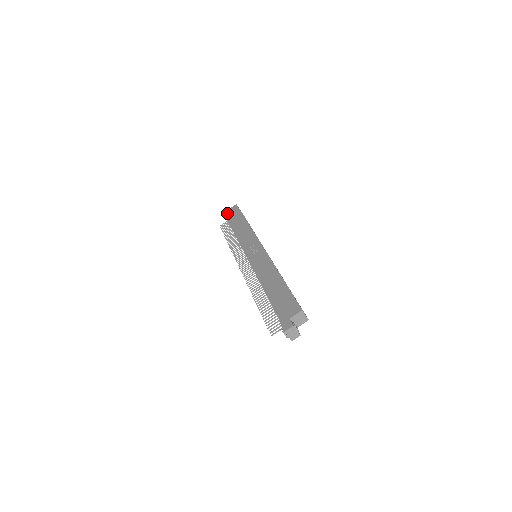
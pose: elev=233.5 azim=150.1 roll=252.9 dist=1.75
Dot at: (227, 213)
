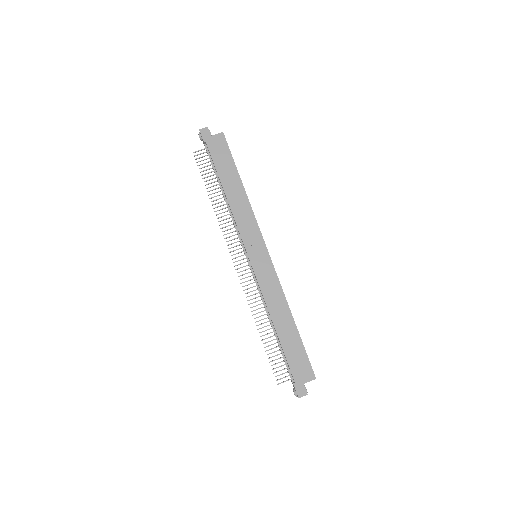
Dot at: (210, 144)
